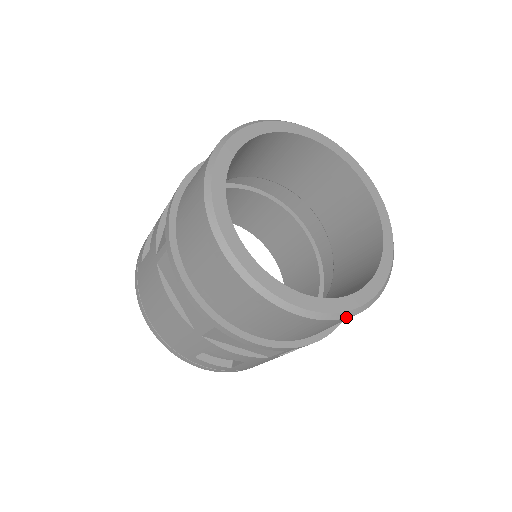
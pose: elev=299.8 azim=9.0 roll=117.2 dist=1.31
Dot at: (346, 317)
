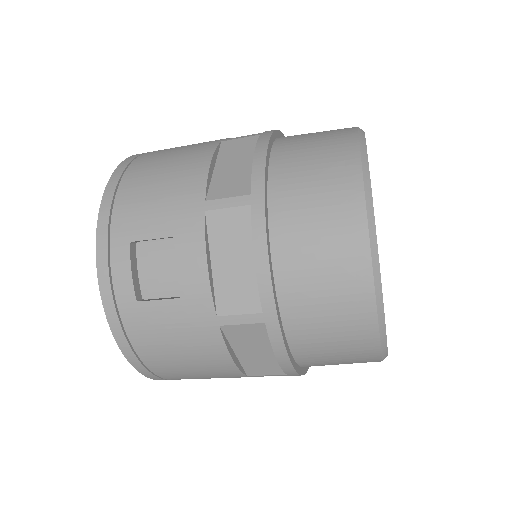
Dot at: (378, 316)
